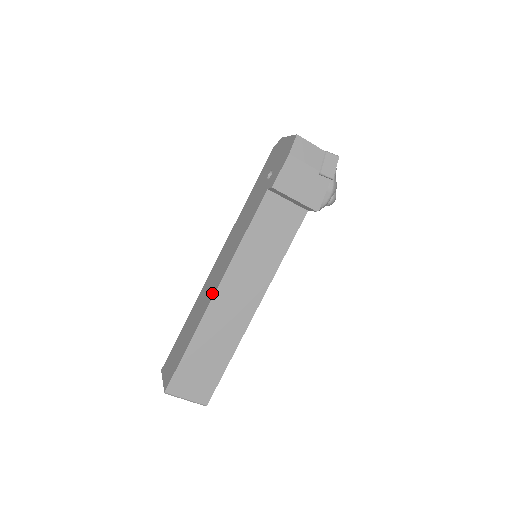
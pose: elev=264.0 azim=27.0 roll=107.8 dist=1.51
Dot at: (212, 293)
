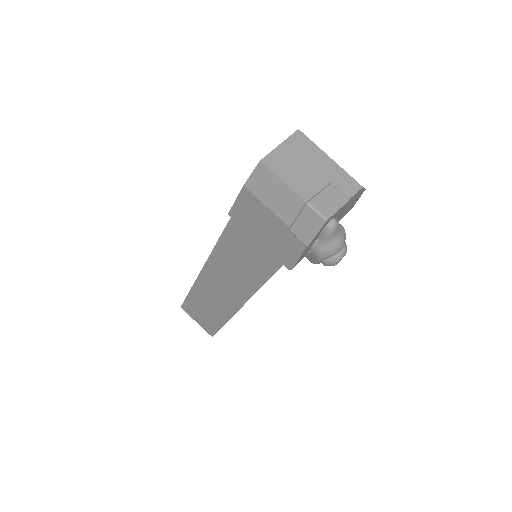
Dot at: occluded
